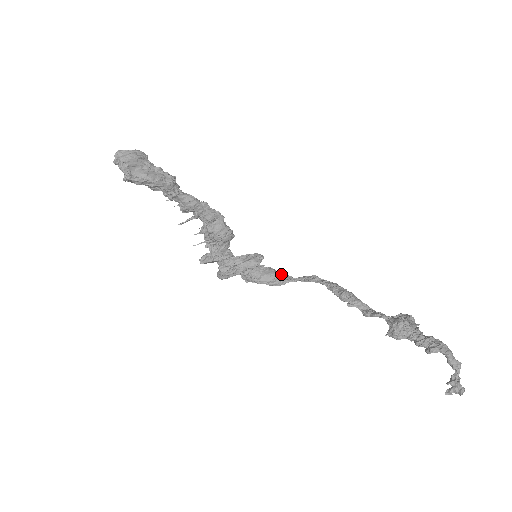
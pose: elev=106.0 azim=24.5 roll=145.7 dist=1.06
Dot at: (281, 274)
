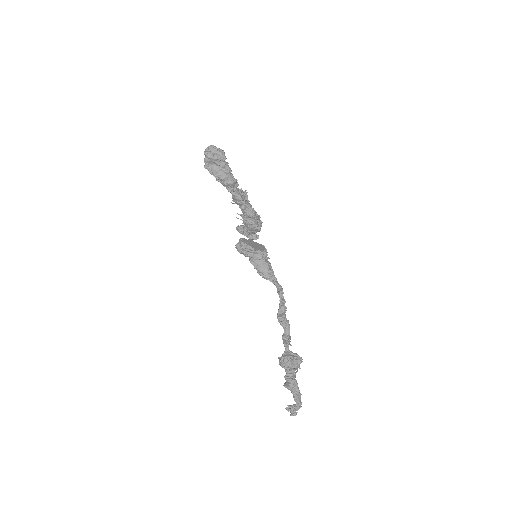
Dot at: (270, 273)
